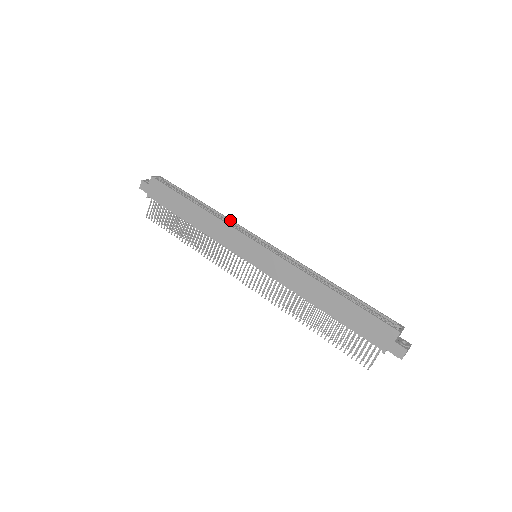
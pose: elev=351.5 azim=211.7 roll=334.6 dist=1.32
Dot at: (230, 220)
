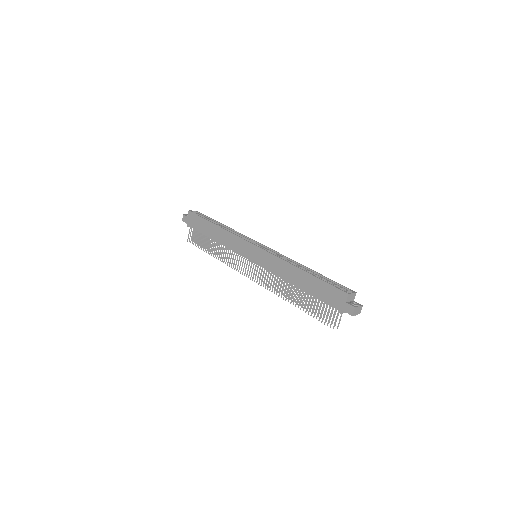
Dot at: (240, 233)
